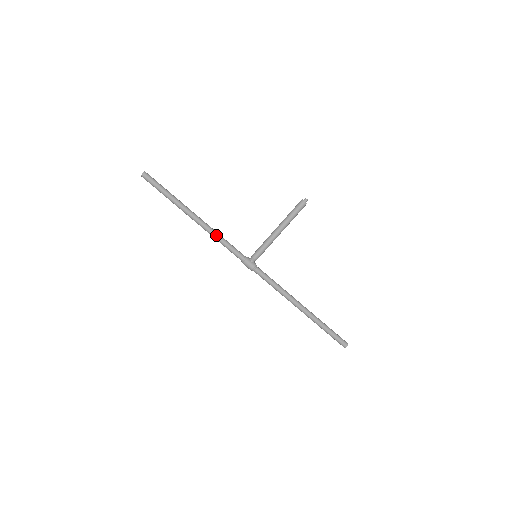
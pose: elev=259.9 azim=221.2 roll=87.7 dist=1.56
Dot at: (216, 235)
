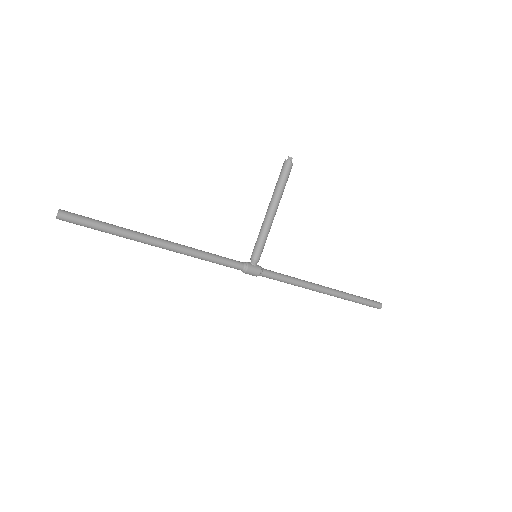
Dot at: (199, 254)
